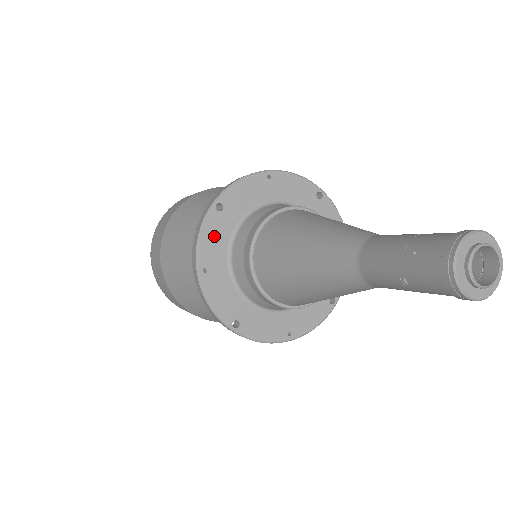
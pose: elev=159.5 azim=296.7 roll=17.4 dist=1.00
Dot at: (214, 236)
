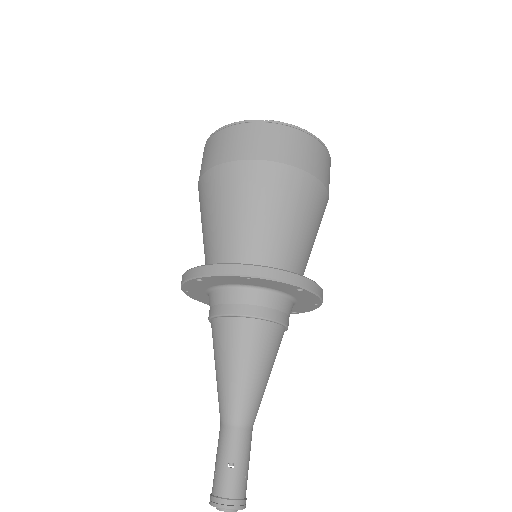
Dot at: (195, 286)
